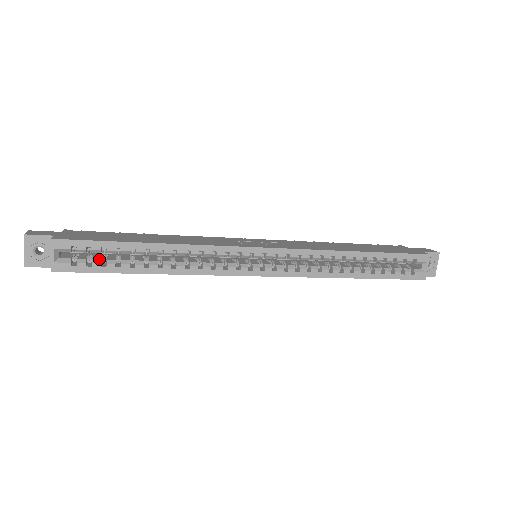
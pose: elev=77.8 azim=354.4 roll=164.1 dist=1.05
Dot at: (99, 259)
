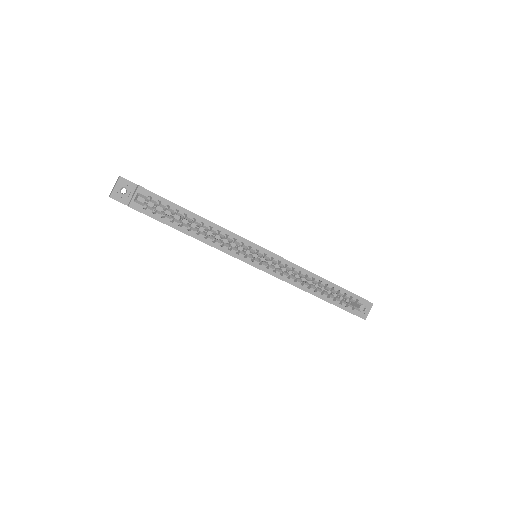
Dot at: (161, 212)
